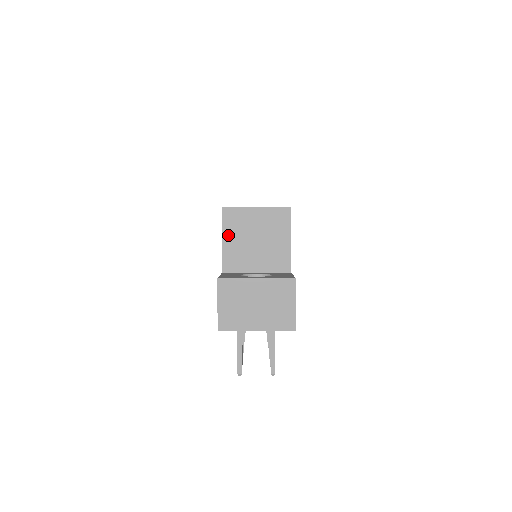
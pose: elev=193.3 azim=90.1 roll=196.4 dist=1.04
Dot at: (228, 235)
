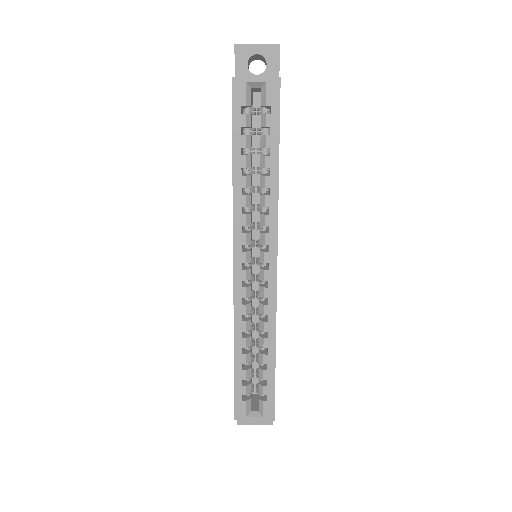
Dot at: occluded
